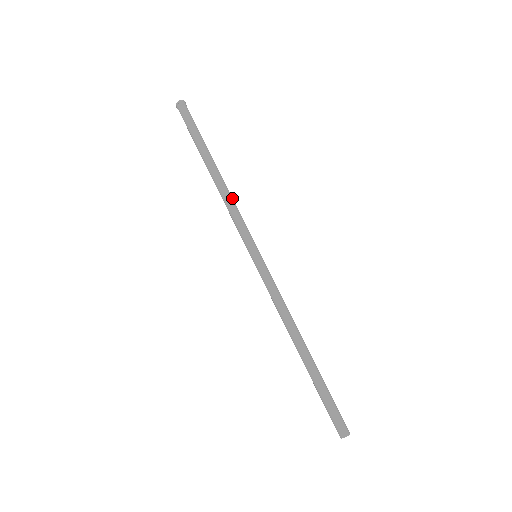
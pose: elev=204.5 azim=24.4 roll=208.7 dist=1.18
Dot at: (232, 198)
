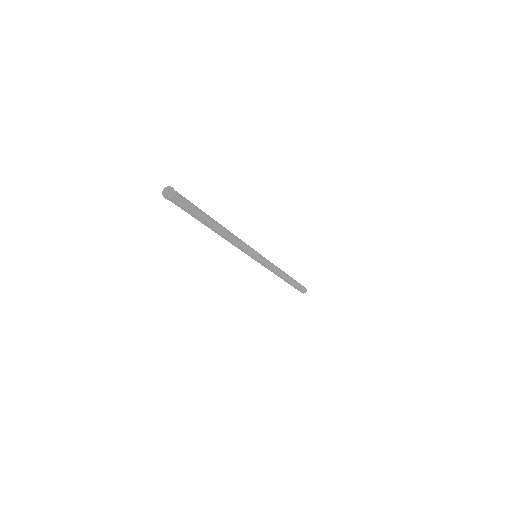
Dot at: (235, 236)
